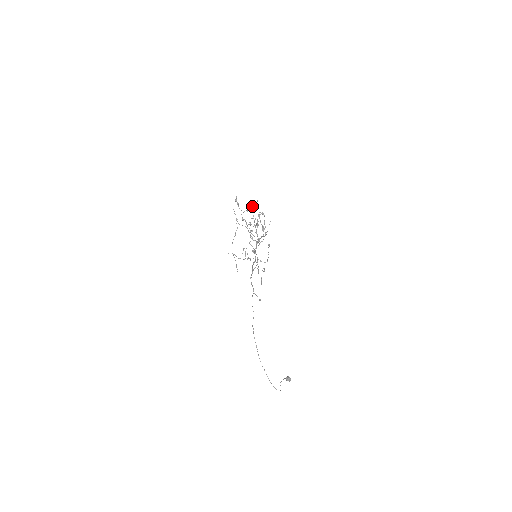
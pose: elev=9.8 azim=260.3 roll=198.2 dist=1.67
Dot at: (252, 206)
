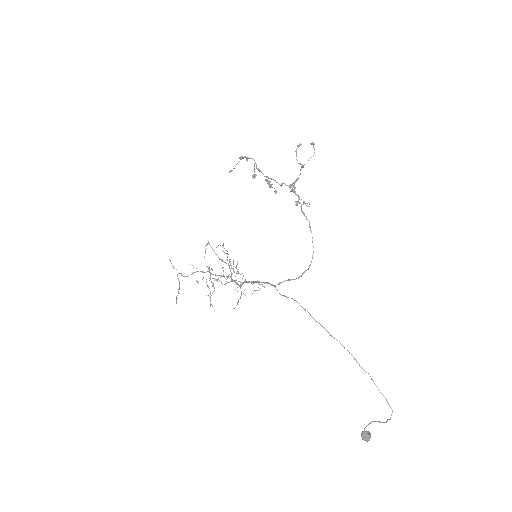
Dot at: (208, 242)
